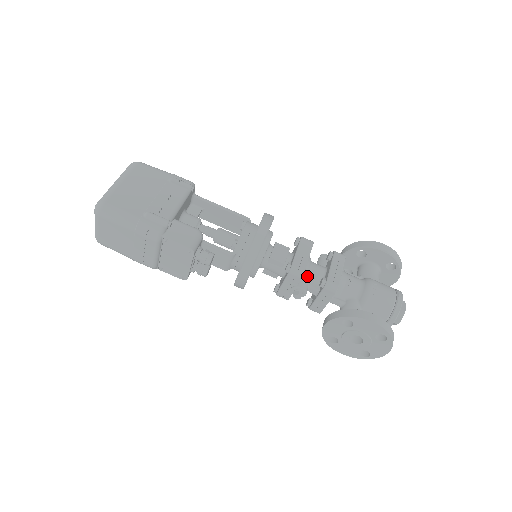
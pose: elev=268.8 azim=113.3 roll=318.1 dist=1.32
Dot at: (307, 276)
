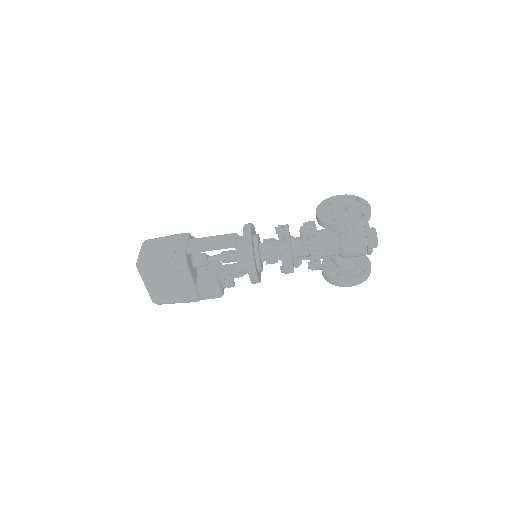
Dot at: (297, 258)
